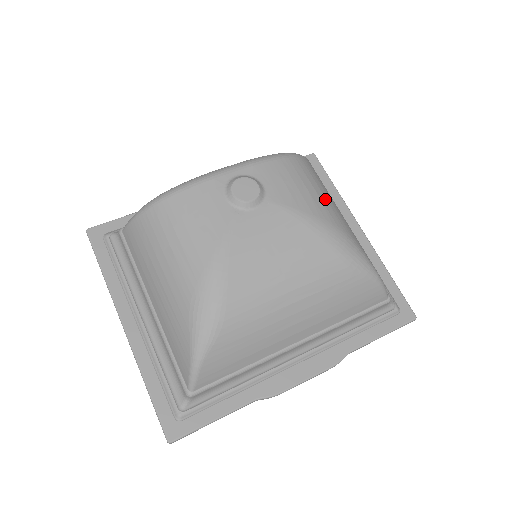
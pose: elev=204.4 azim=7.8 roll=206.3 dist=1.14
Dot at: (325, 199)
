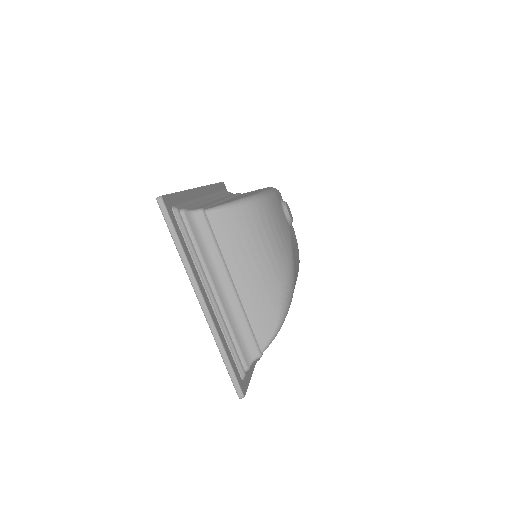
Dot at: occluded
